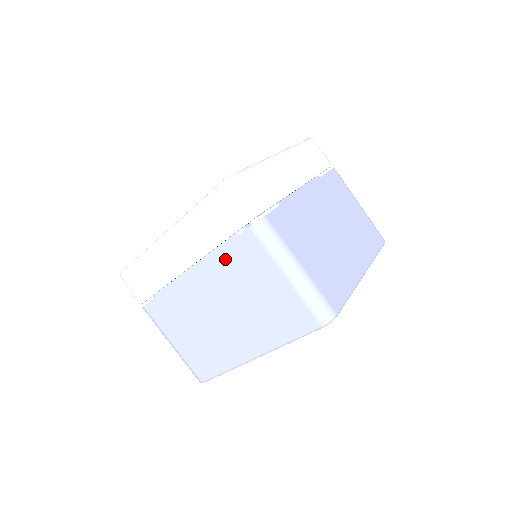
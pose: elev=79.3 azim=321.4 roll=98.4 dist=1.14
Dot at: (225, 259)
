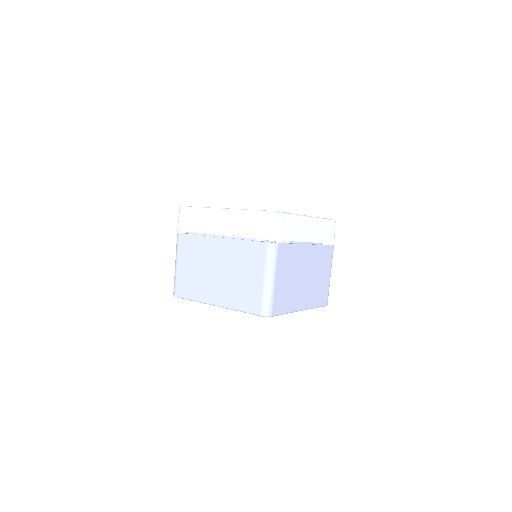
Dot at: (242, 246)
